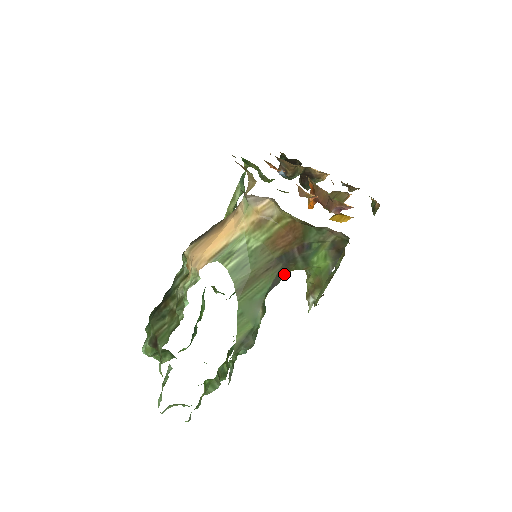
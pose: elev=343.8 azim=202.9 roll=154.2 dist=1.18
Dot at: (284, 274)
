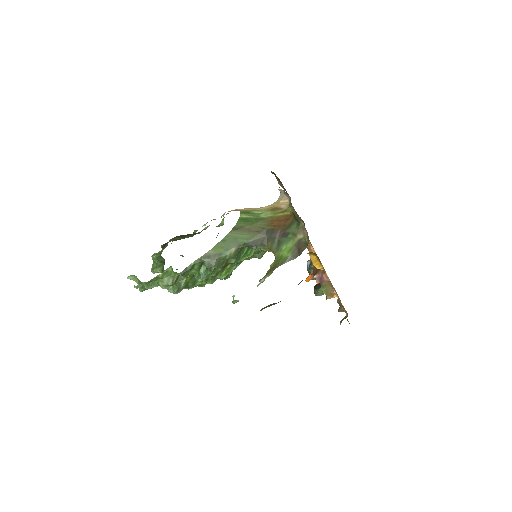
Dot at: (262, 247)
